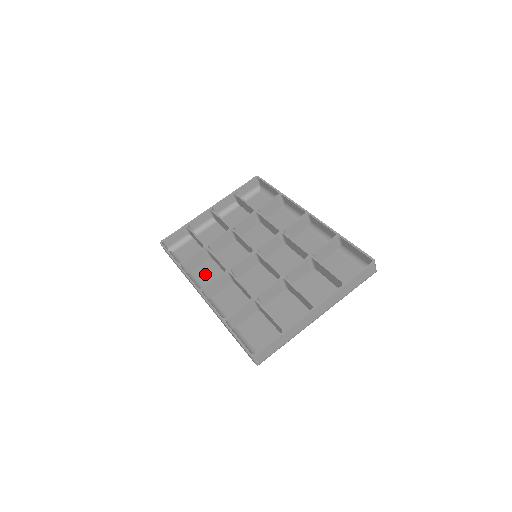
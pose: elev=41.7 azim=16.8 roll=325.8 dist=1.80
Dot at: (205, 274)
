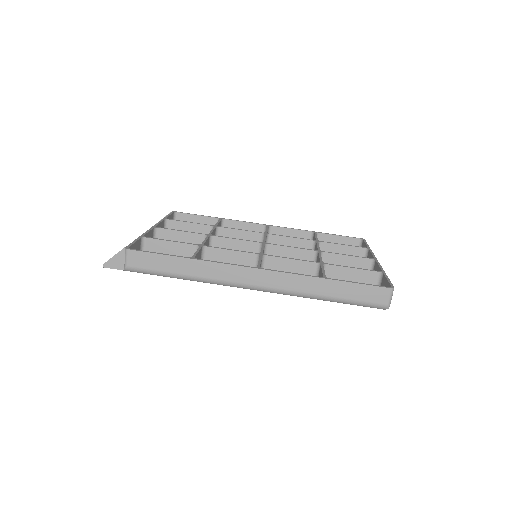
Dot at: occluded
